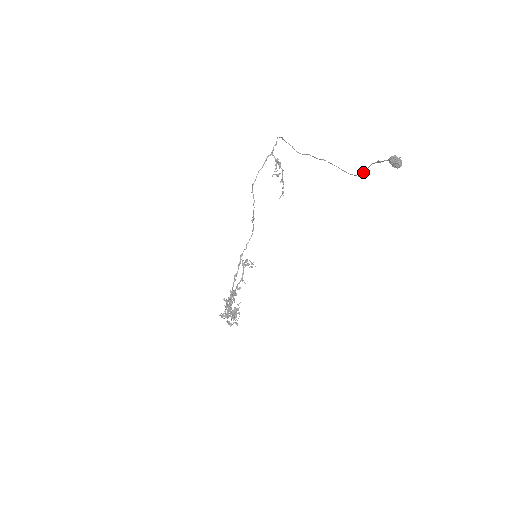
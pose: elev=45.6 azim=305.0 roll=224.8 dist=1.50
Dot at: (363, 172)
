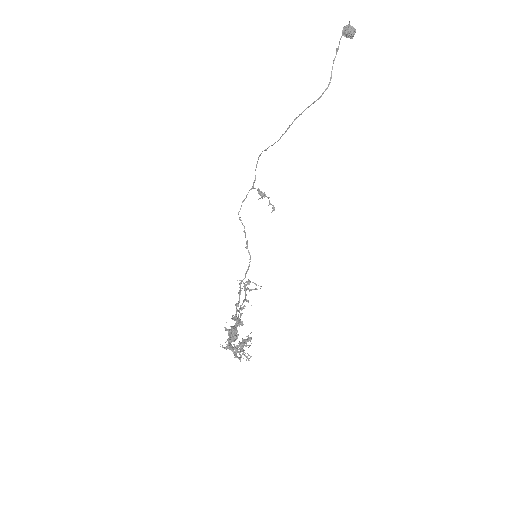
Dot at: (330, 77)
